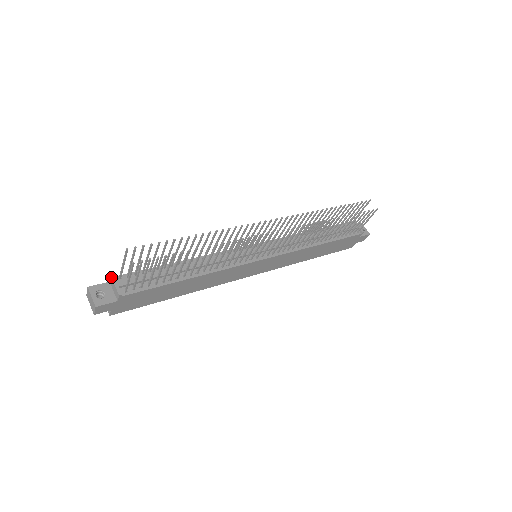
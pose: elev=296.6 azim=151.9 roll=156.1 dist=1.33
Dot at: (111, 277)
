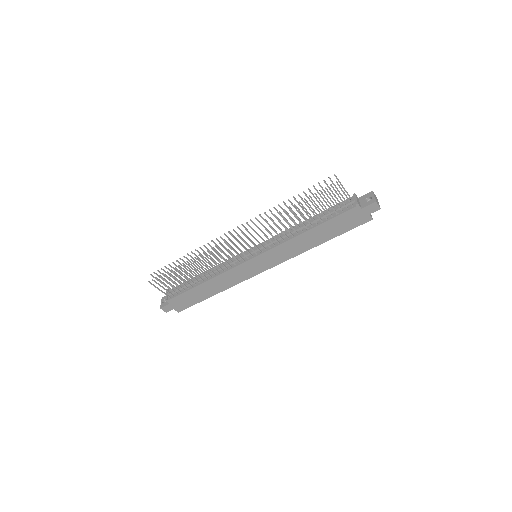
Dot at: occluded
